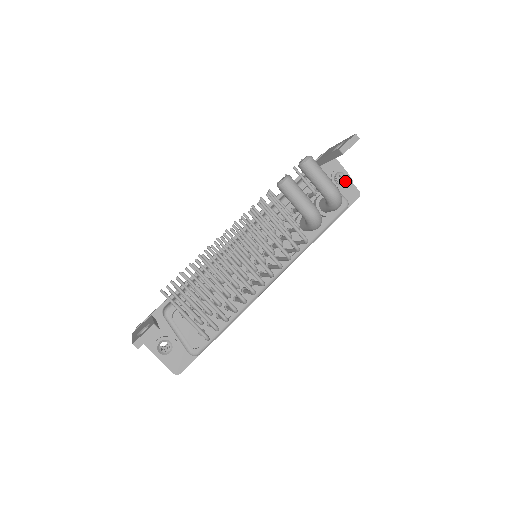
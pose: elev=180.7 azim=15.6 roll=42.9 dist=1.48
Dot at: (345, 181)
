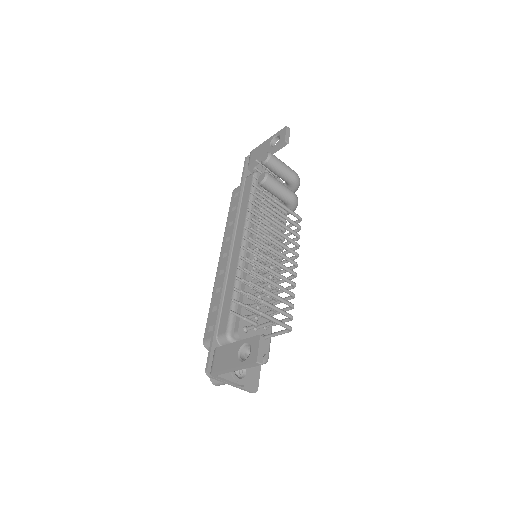
Dot at: occluded
